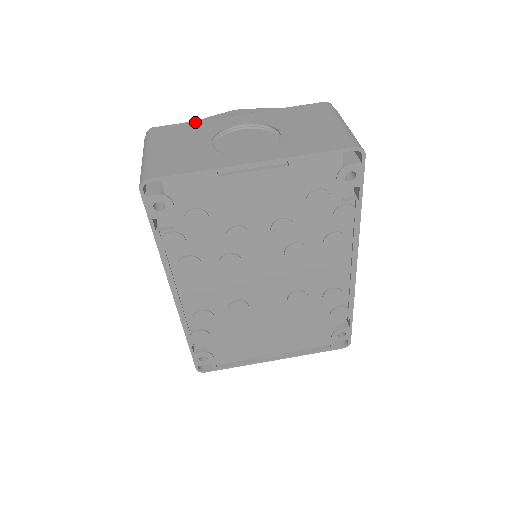
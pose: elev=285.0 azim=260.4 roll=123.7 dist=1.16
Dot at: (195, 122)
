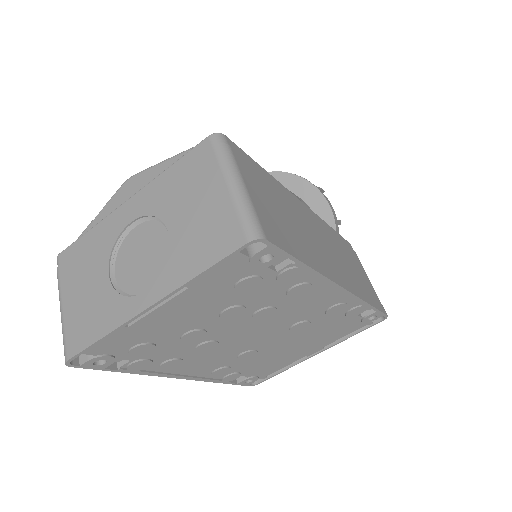
Dot at: (91, 232)
